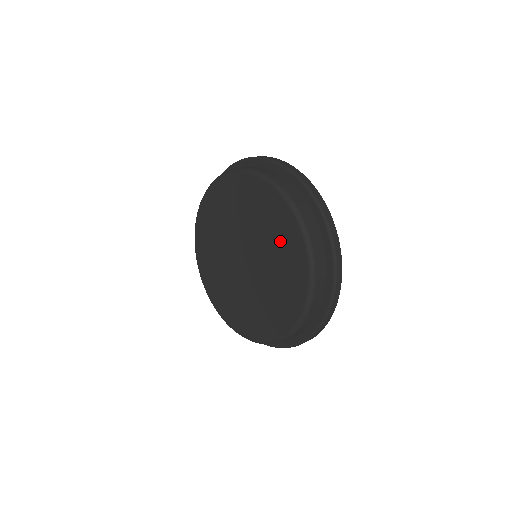
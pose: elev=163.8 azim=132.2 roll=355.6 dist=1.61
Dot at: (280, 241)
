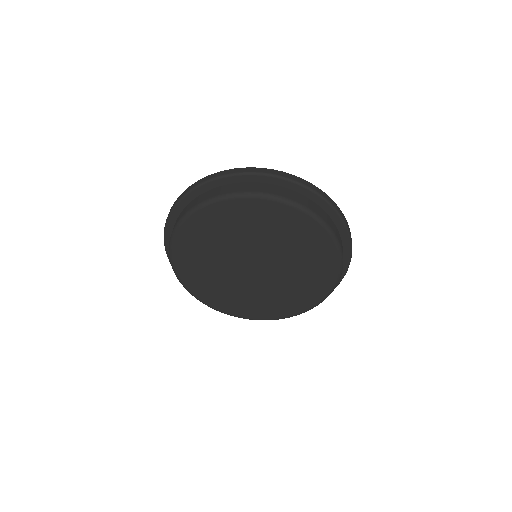
Dot at: (308, 280)
